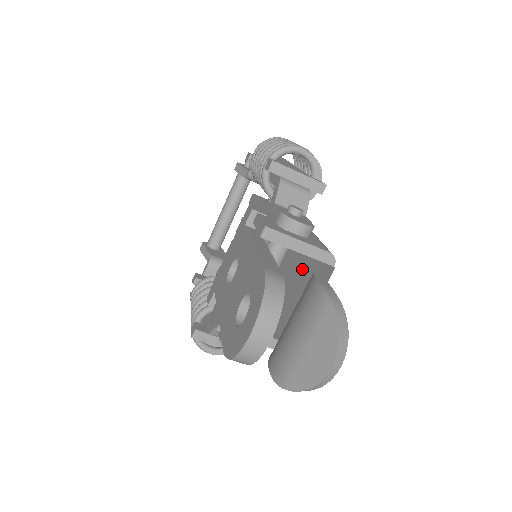
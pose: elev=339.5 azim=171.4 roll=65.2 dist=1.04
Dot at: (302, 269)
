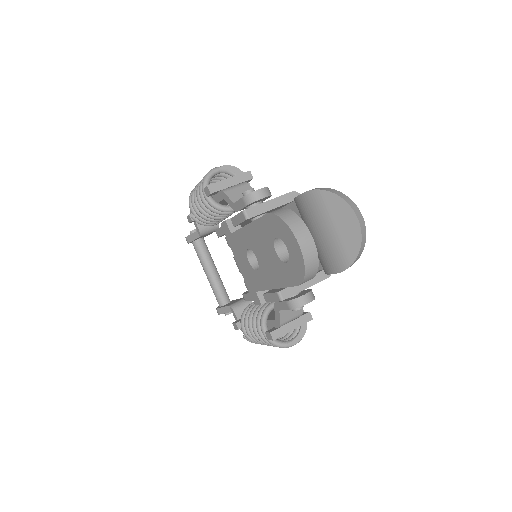
Dot at: occluded
